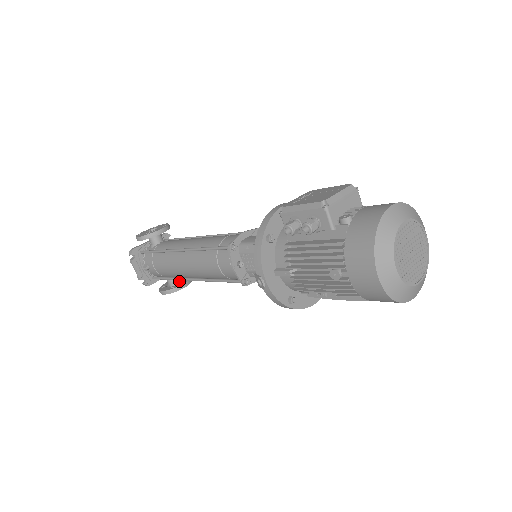
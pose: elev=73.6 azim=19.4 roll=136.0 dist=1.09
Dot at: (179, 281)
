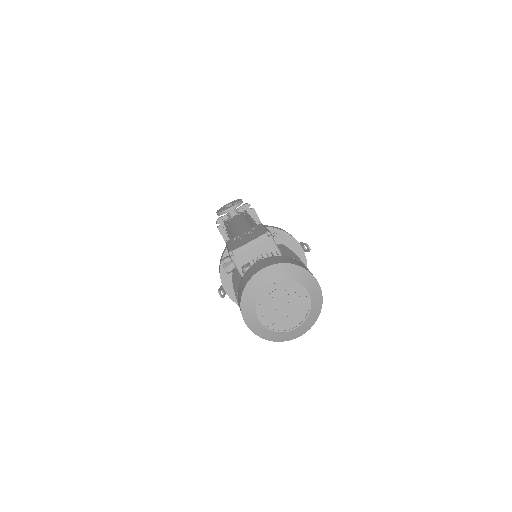
Dot at: occluded
